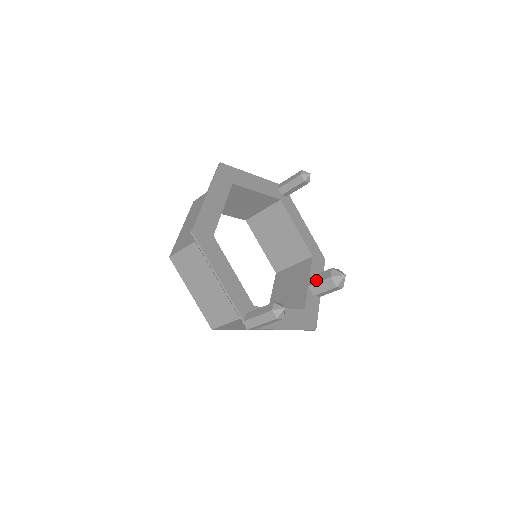
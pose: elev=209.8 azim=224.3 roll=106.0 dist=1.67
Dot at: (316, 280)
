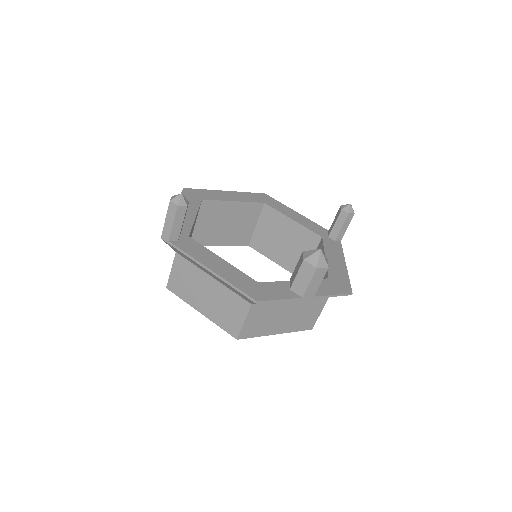
Dot at: occluded
